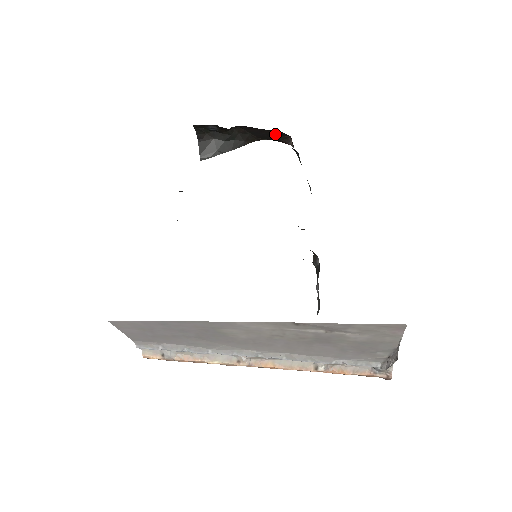
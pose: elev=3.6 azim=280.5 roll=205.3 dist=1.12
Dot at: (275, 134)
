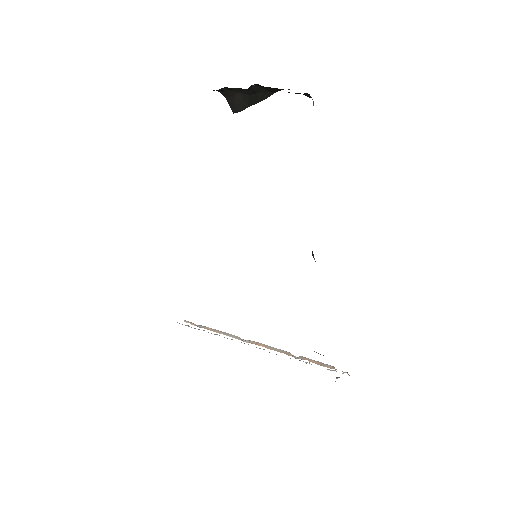
Dot at: occluded
